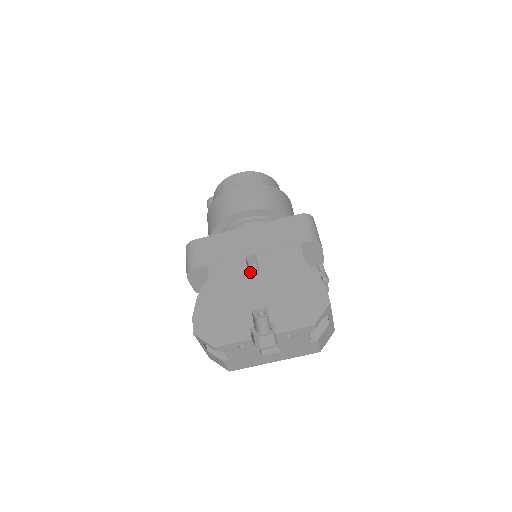
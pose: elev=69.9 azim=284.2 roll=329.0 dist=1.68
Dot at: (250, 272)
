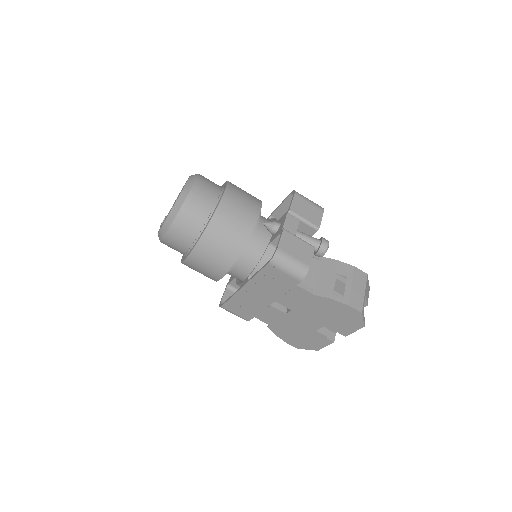
Dot at: occluded
